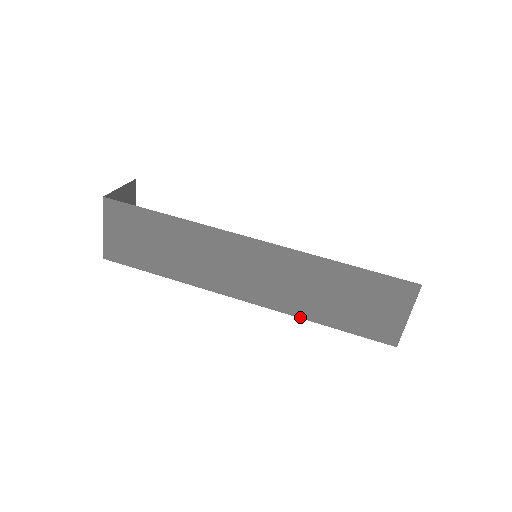
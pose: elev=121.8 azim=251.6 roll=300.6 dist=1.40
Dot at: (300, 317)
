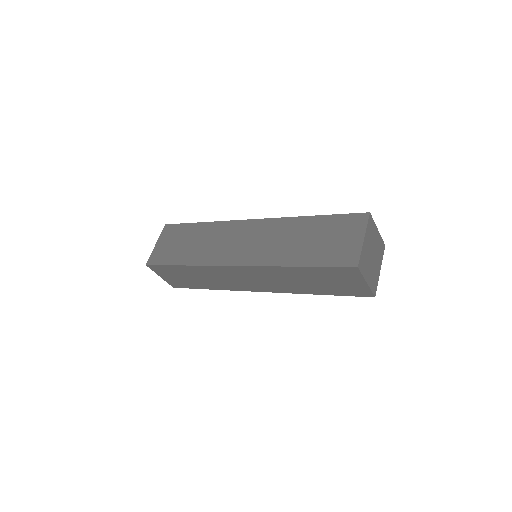
Dot at: (278, 266)
